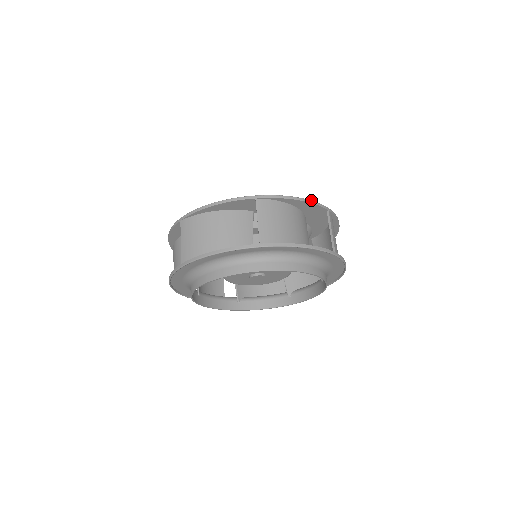
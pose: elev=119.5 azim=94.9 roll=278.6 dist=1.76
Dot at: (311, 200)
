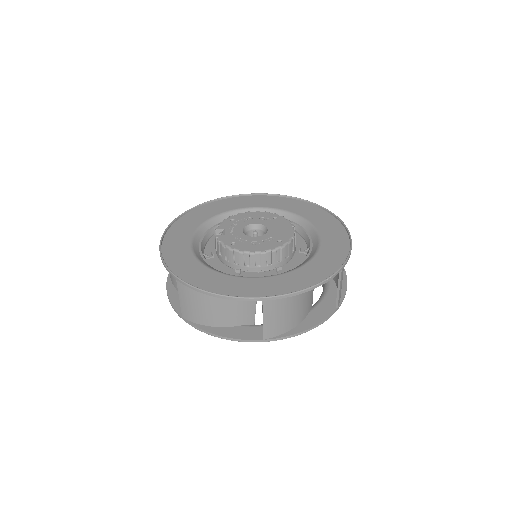
Dot at: (324, 281)
